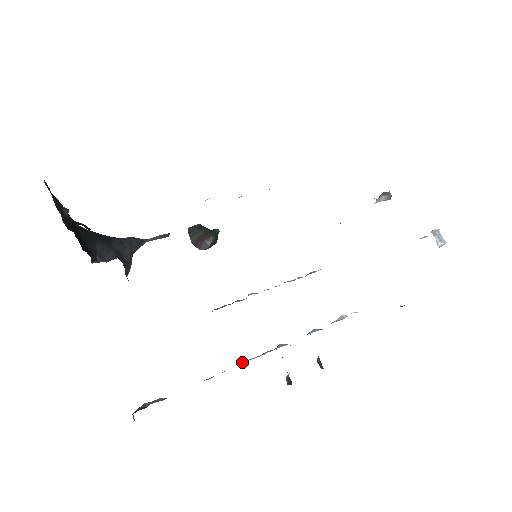
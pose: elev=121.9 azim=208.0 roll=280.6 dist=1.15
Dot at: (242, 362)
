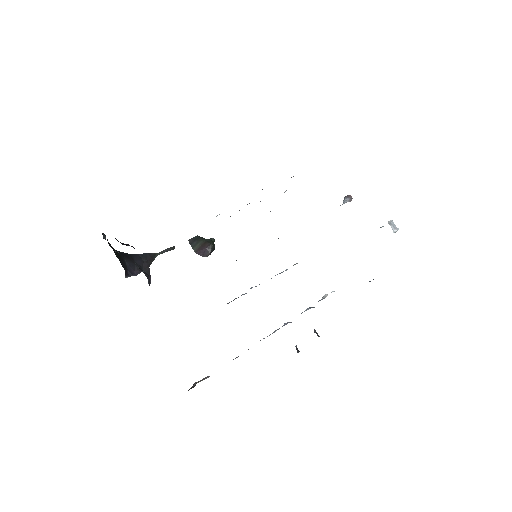
Dot at: occluded
